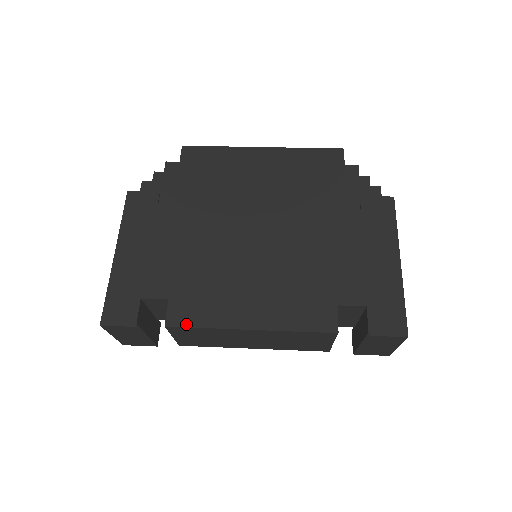
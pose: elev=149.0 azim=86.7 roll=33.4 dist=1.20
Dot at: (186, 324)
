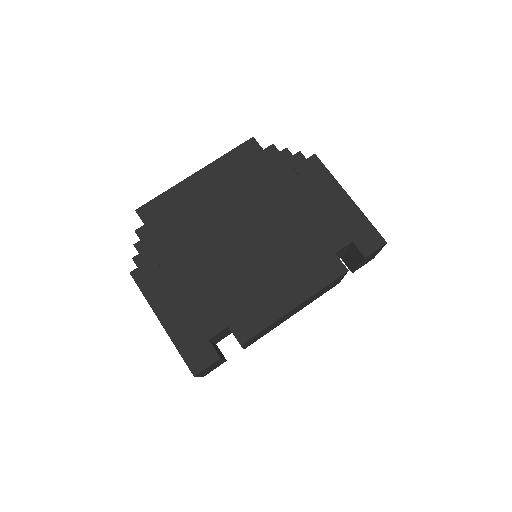
Dot at: (253, 334)
